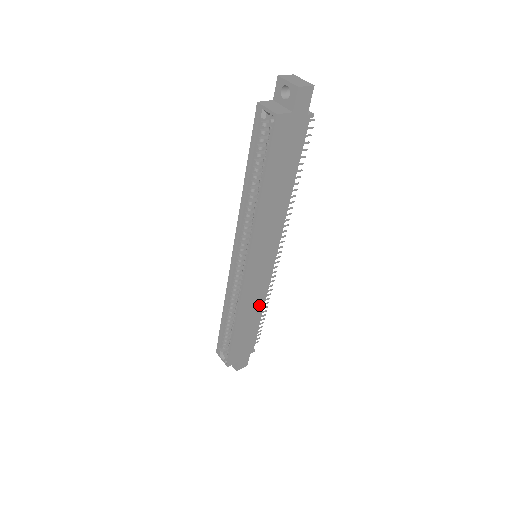
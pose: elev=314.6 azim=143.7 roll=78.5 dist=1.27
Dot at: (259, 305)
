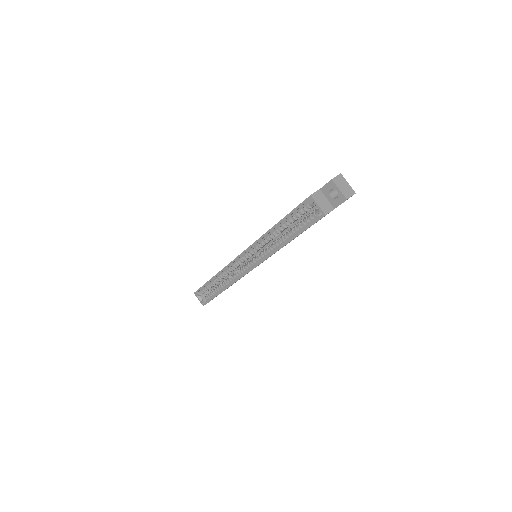
Dot at: occluded
